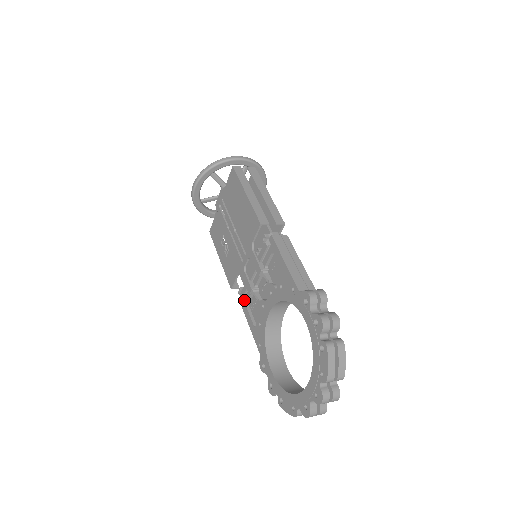
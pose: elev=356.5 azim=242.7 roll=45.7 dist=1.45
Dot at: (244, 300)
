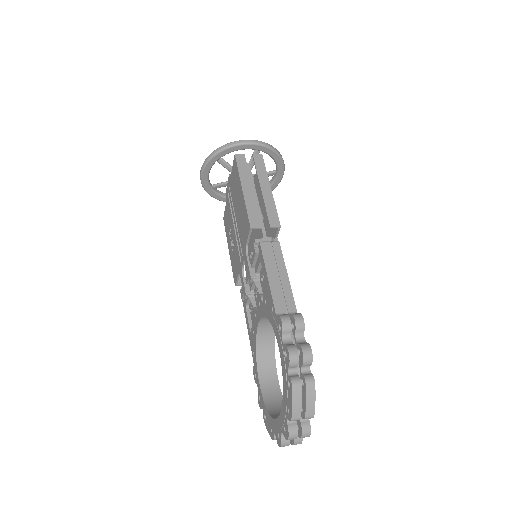
Dot at: (244, 301)
